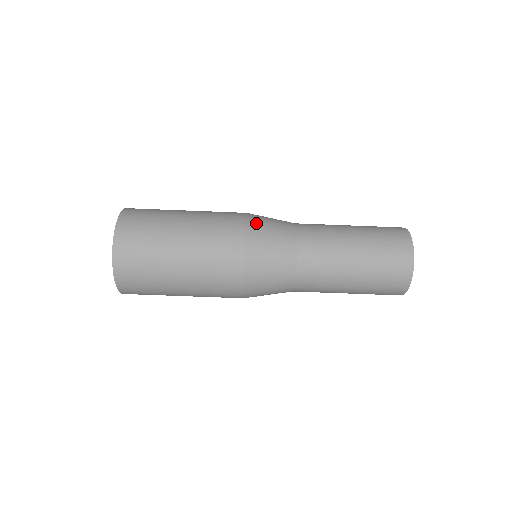
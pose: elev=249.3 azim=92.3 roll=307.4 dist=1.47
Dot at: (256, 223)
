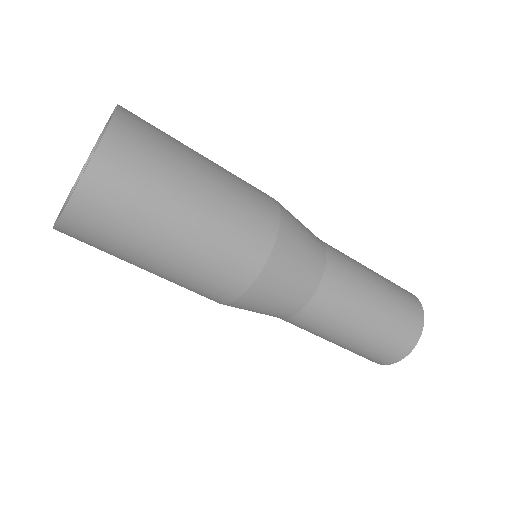
Dot at: occluded
